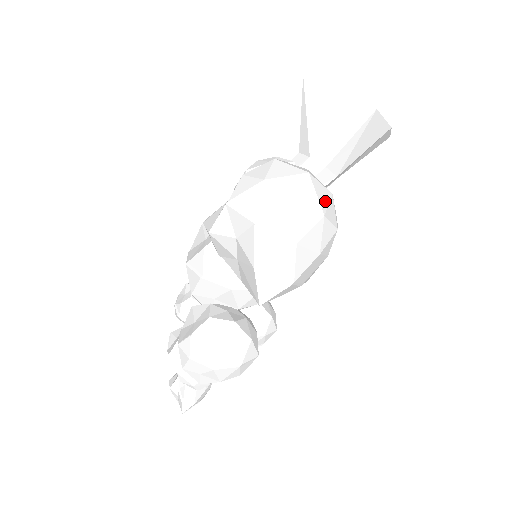
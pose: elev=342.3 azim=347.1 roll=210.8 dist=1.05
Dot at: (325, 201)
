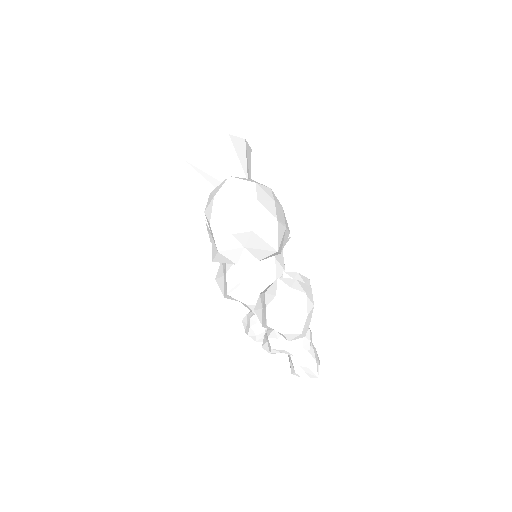
Dot at: occluded
